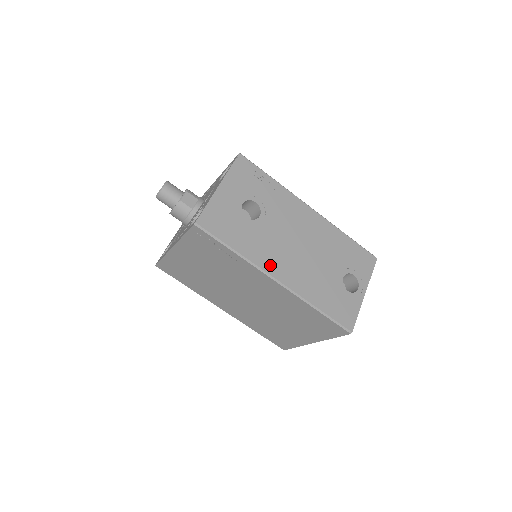
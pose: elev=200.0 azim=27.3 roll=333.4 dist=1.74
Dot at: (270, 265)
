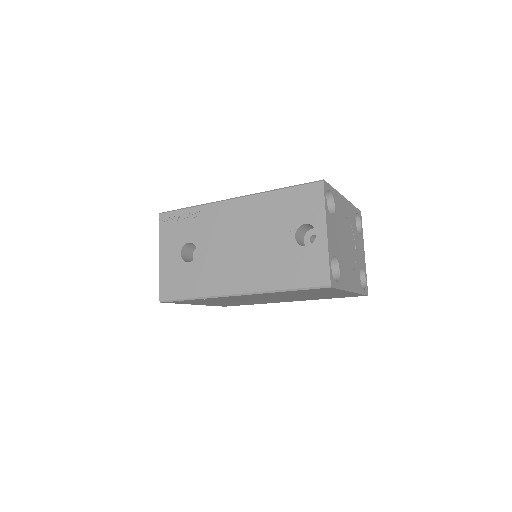
Dot at: (224, 286)
